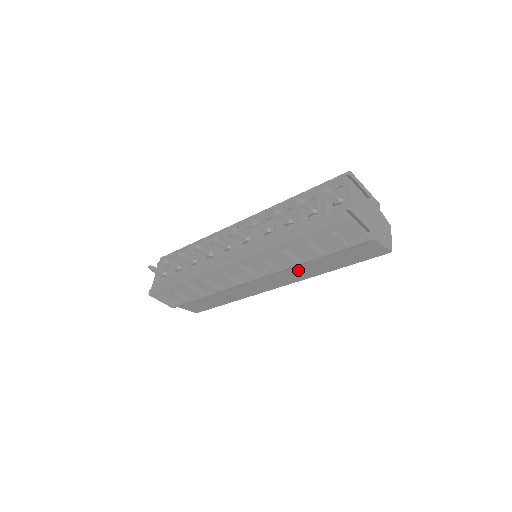
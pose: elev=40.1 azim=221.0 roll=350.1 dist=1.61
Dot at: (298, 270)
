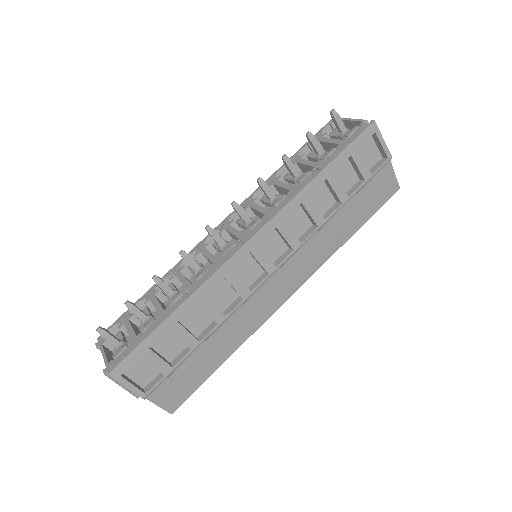
Dot at: (318, 243)
